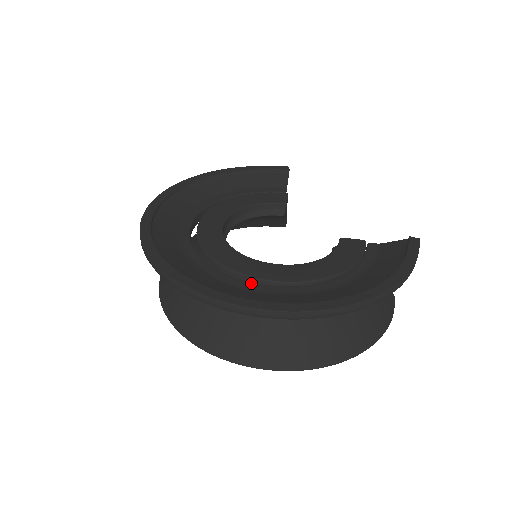
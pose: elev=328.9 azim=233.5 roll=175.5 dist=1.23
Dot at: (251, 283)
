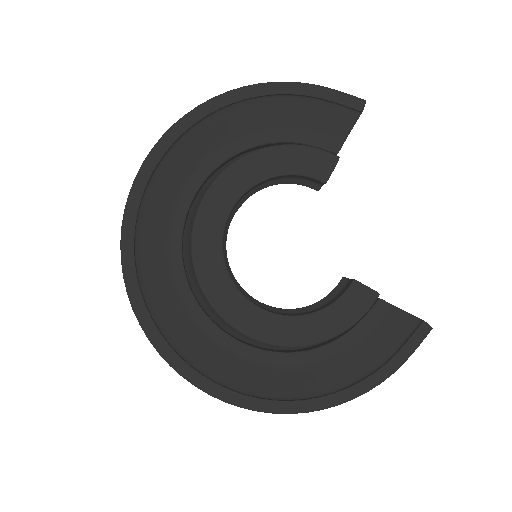
Dot at: (223, 334)
